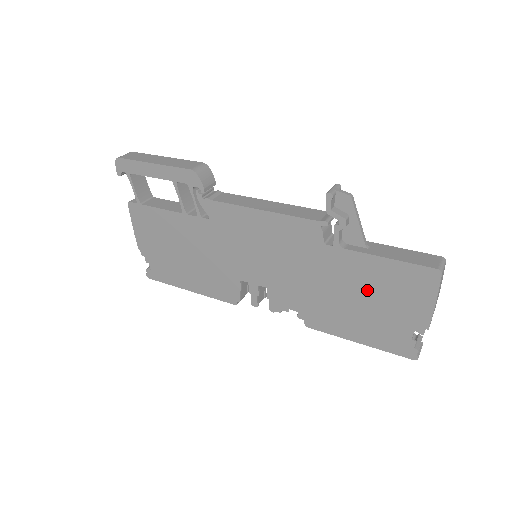
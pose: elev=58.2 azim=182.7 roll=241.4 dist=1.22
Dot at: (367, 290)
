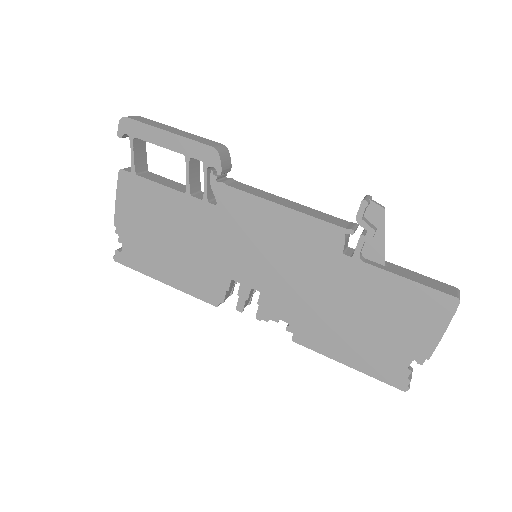
Dot at: (375, 310)
